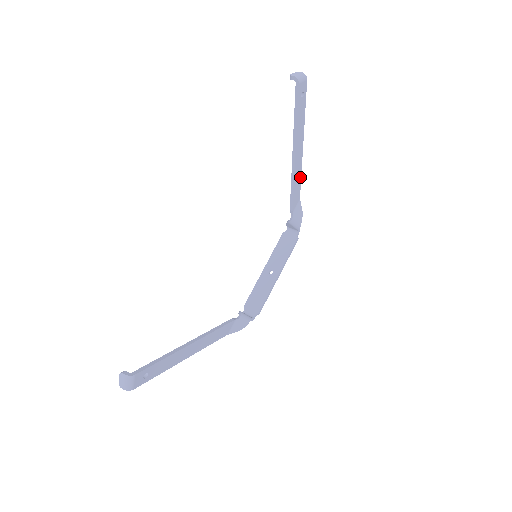
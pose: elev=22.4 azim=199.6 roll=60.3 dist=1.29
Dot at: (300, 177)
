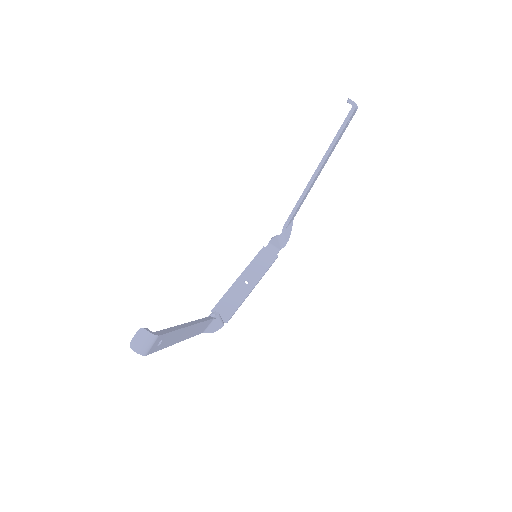
Dot at: (305, 197)
